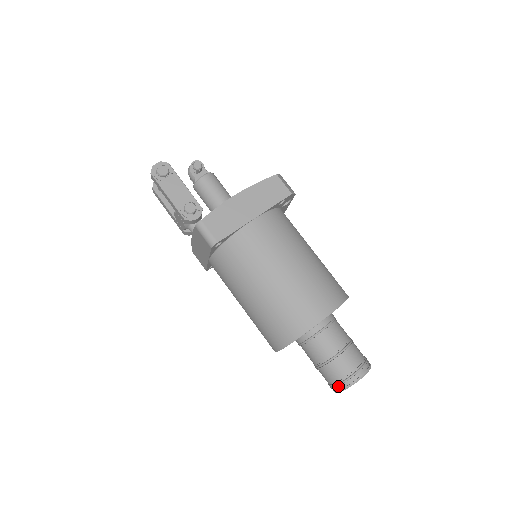
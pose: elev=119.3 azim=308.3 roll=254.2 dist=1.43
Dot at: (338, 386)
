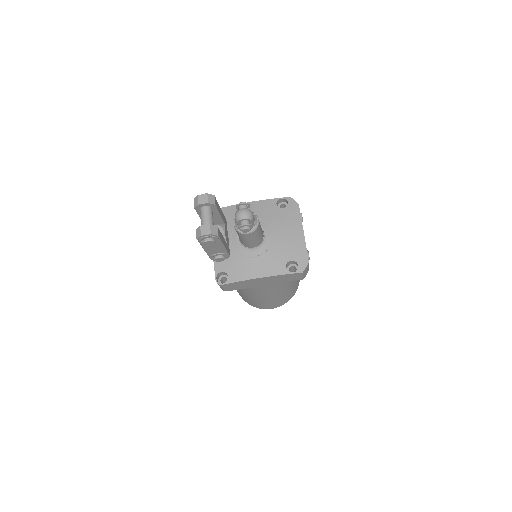
Dot at: occluded
